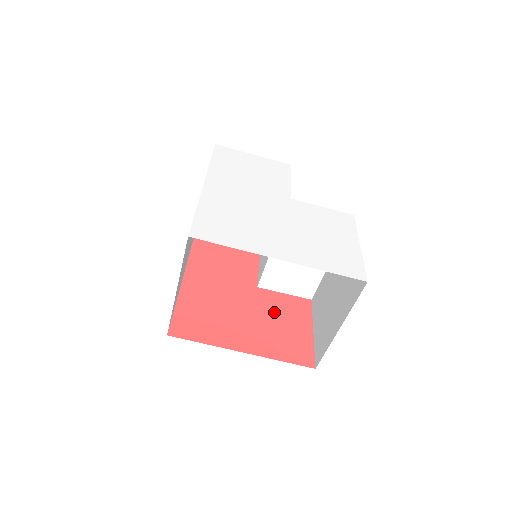
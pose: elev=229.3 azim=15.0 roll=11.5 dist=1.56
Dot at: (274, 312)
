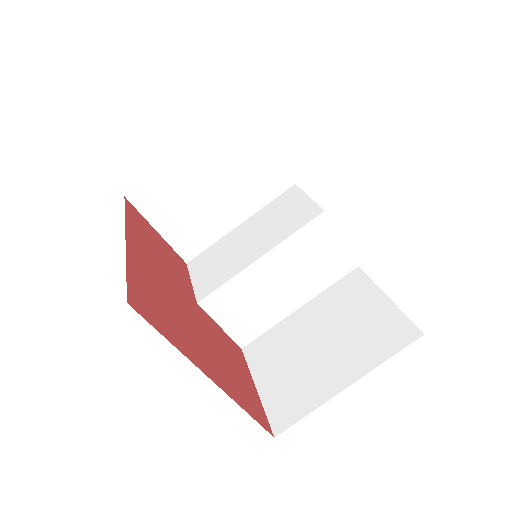
Dot at: (220, 344)
